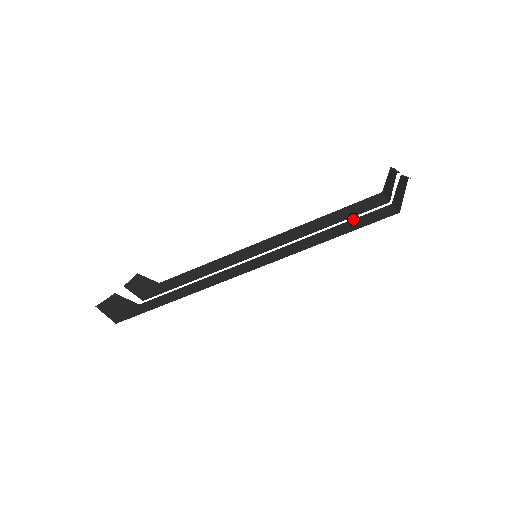
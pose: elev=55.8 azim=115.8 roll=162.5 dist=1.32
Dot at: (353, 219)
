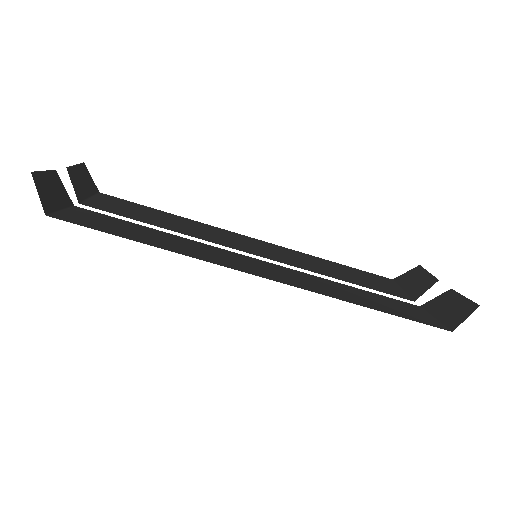
Dot at: occluded
